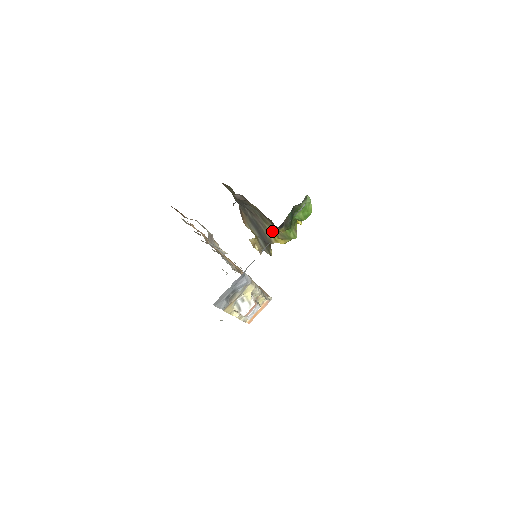
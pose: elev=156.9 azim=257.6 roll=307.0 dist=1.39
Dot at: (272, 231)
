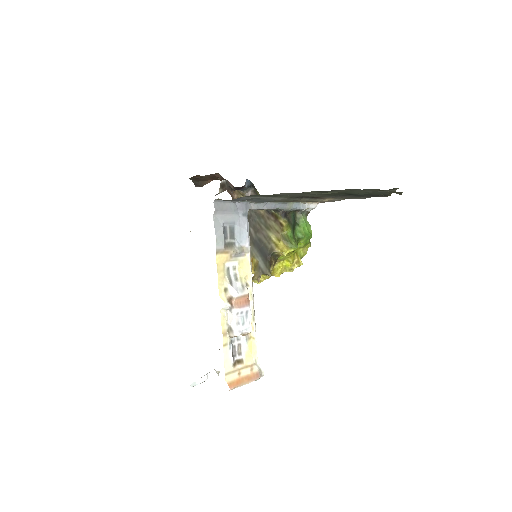
Dot at: (274, 237)
